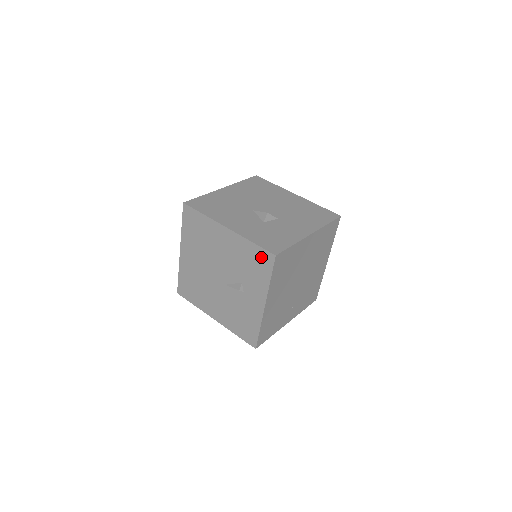
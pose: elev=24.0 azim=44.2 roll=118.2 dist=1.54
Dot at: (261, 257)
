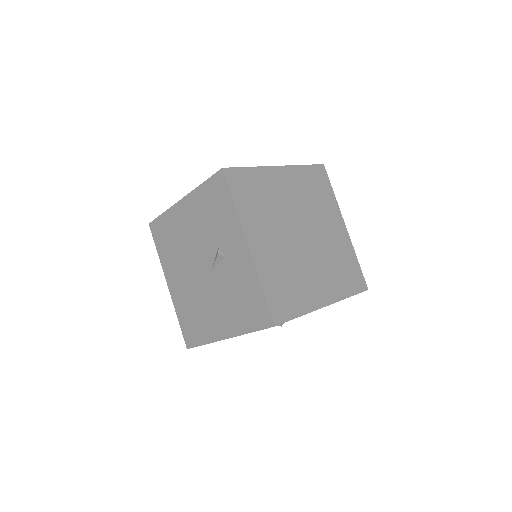
Dot at: (215, 189)
